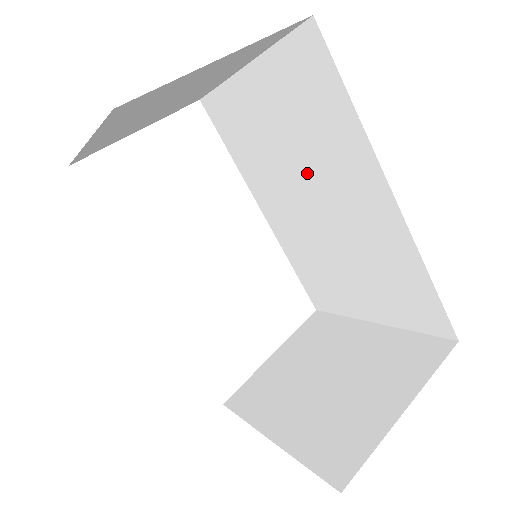
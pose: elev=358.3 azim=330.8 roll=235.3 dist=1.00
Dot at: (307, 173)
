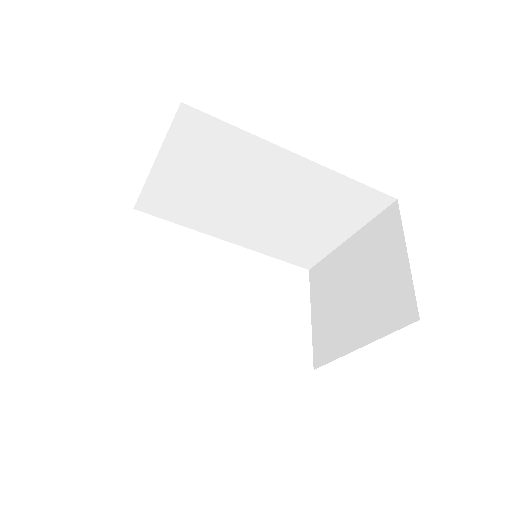
Dot at: (239, 189)
